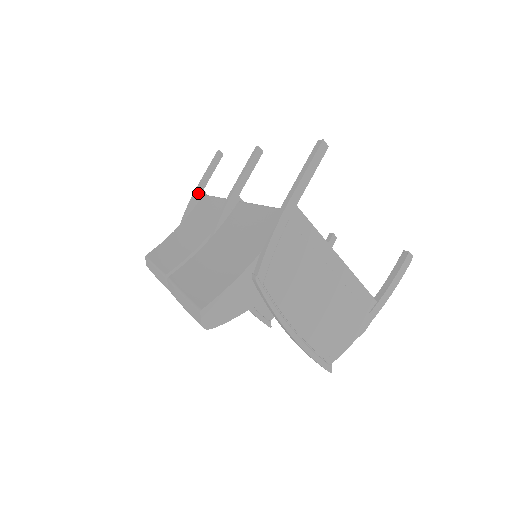
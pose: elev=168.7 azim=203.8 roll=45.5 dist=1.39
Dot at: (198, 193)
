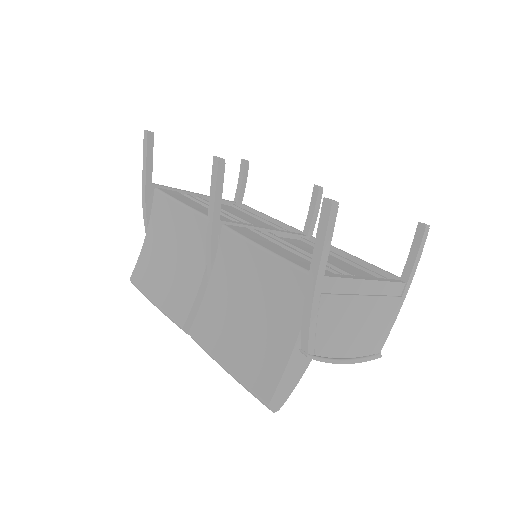
Dot at: (148, 190)
